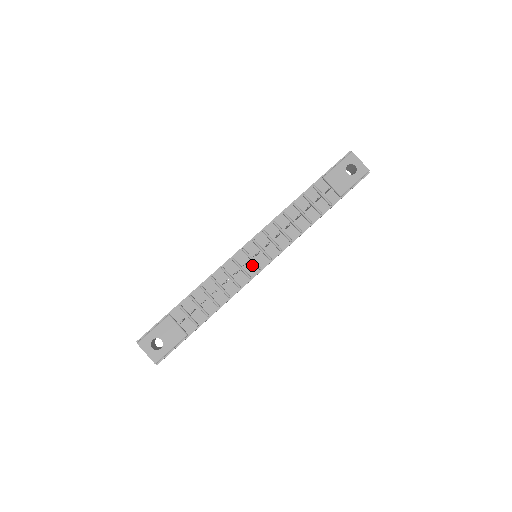
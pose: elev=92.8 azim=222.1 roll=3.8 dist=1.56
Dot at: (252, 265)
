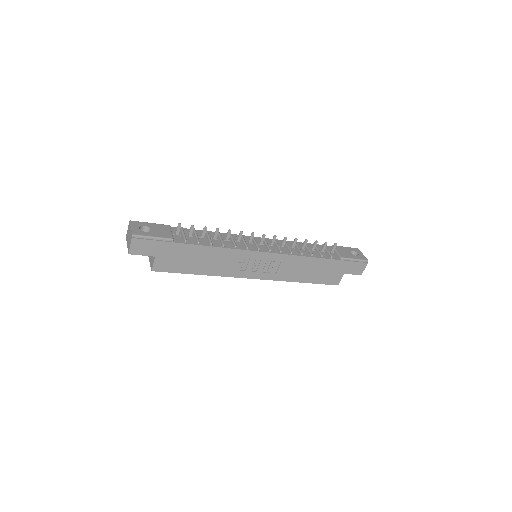
Dot at: (253, 246)
